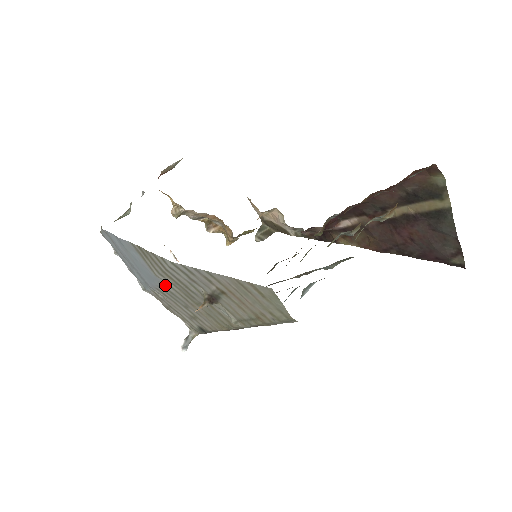
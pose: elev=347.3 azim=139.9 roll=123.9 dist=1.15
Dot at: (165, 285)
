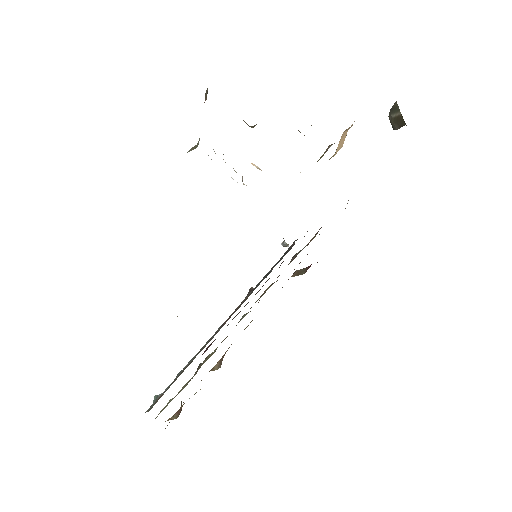
Dot at: occluded
